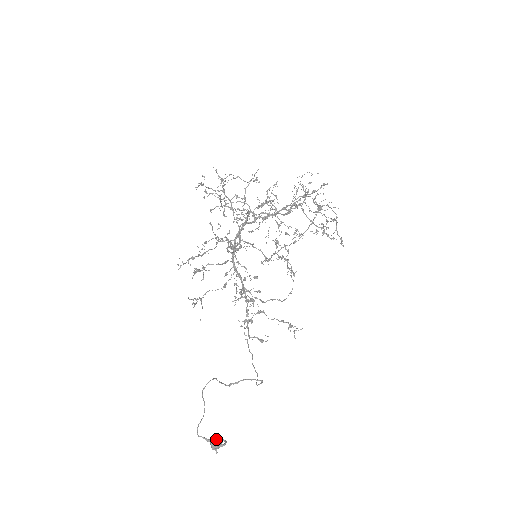
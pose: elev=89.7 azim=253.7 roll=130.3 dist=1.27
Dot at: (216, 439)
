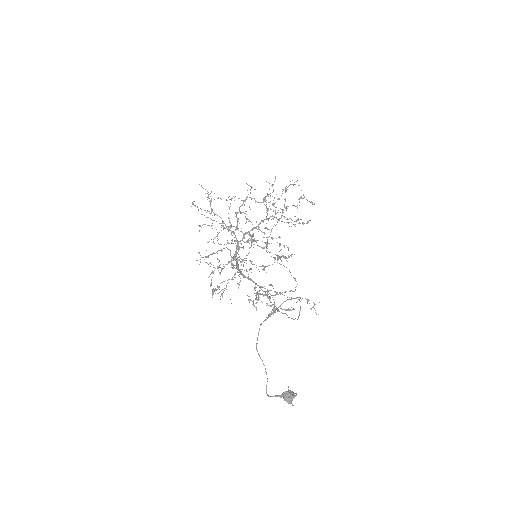
Dot at: (286, 391)
